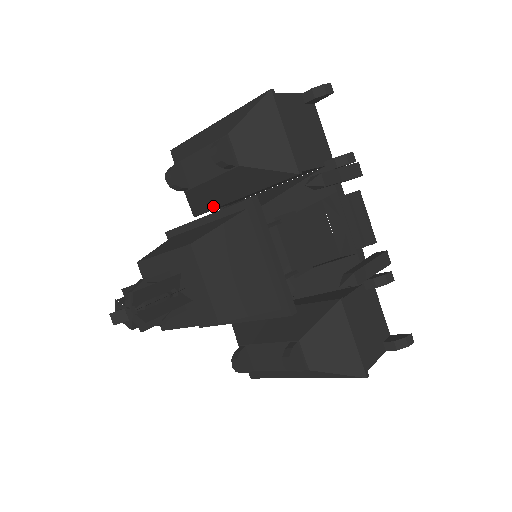
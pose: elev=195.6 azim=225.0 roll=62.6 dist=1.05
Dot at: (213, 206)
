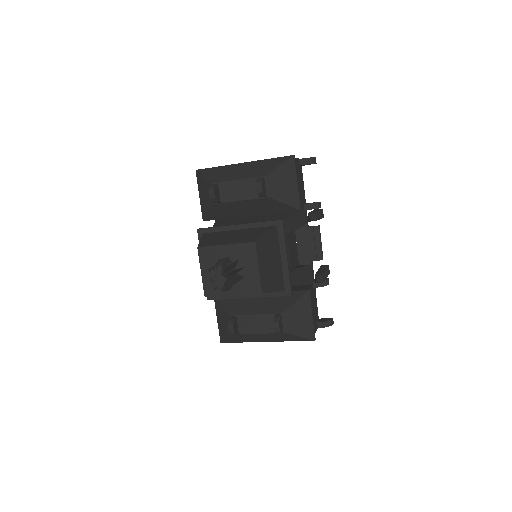
Dot at: (225, 217)
